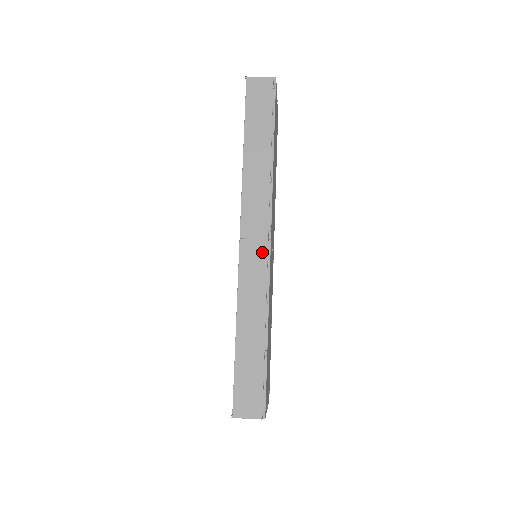
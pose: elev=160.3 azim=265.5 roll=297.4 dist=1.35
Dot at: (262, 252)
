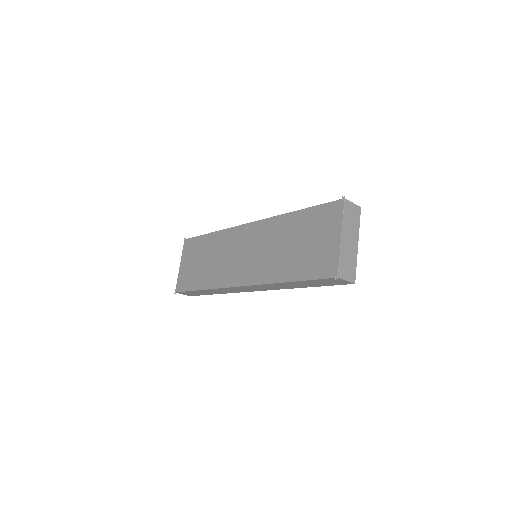
Dot at: occluded
